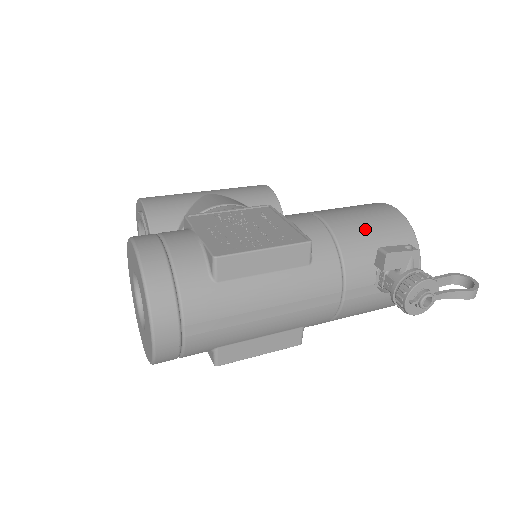
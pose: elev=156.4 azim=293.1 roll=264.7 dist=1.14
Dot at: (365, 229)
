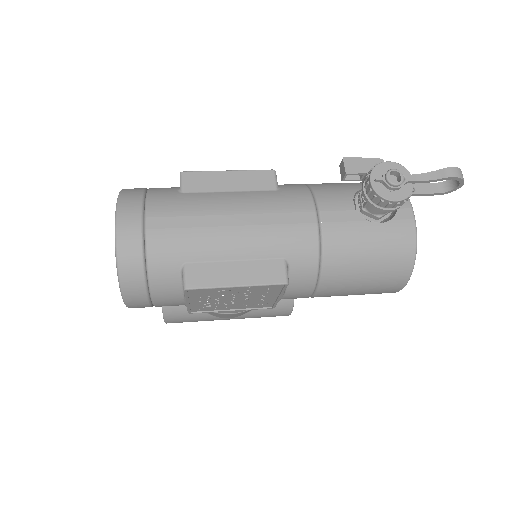
Dot at: (340, 183)
